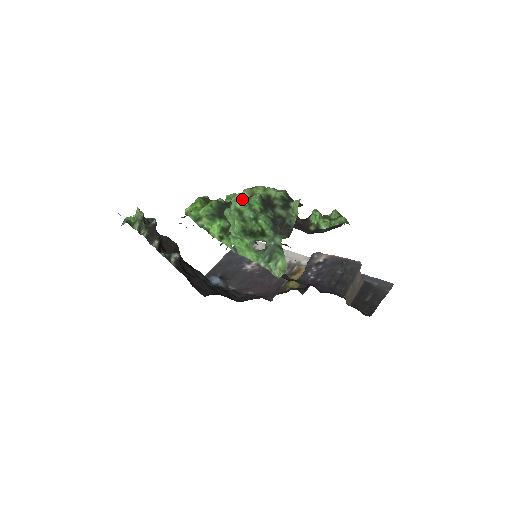
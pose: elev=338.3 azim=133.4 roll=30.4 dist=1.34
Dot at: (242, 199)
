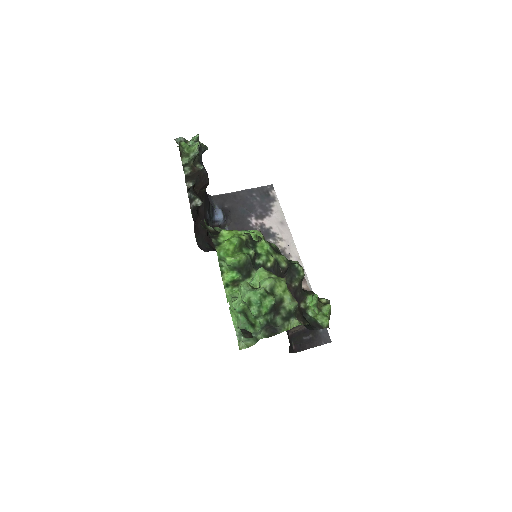
Dot at: (260, 296)
